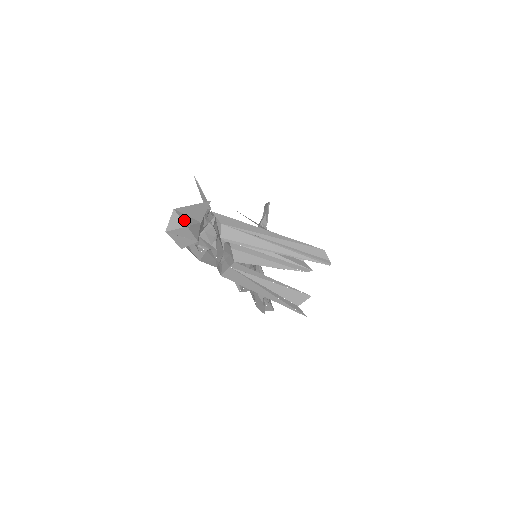
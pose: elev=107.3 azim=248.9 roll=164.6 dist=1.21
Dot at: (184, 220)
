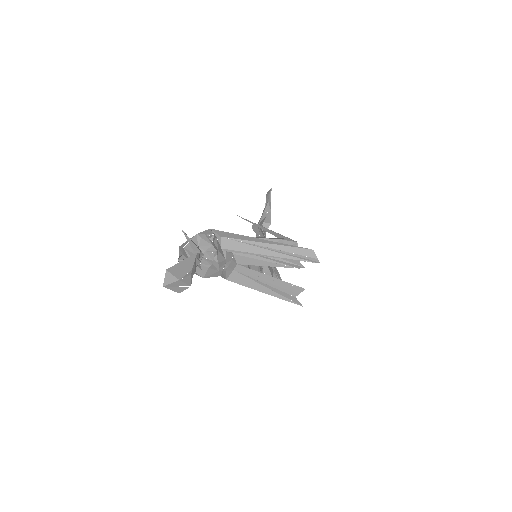
Dot at: (176, 275)
